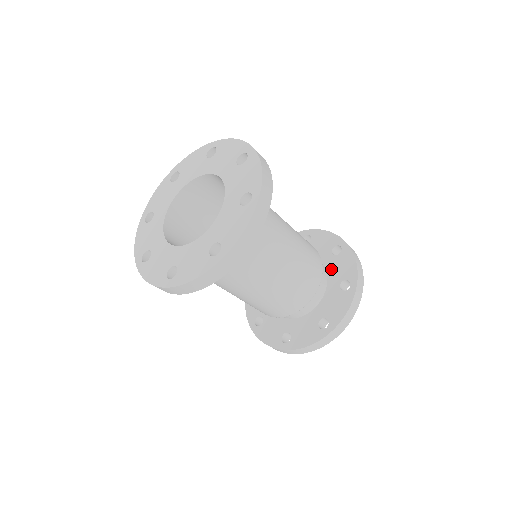
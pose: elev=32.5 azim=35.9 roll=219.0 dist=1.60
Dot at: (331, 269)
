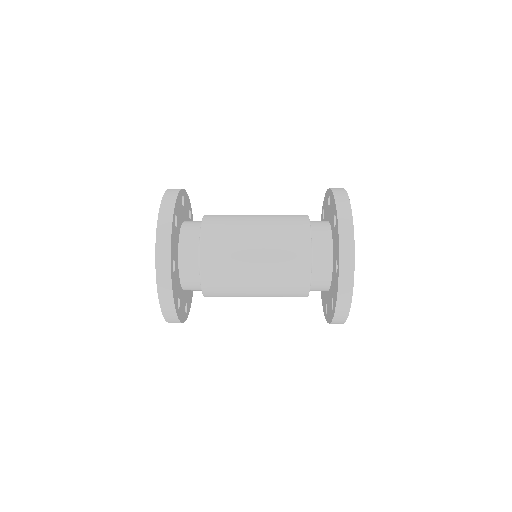
Dot at: (330, 219)
